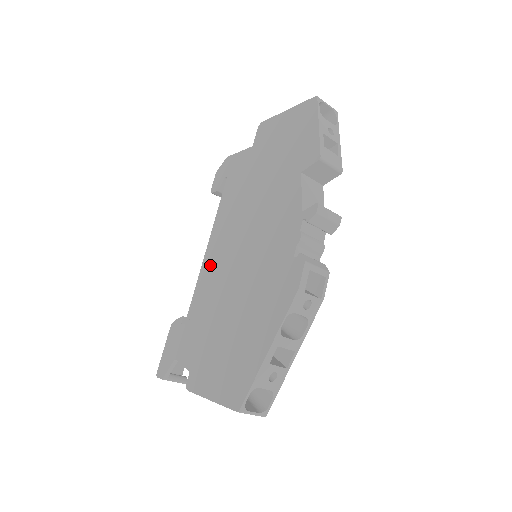
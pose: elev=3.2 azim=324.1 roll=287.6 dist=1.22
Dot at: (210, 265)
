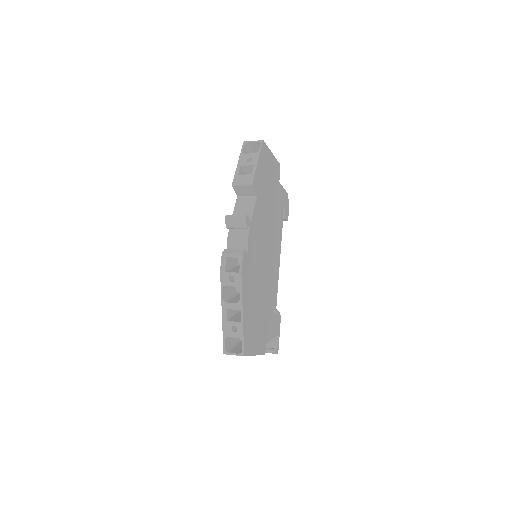
Dot at: occluded
